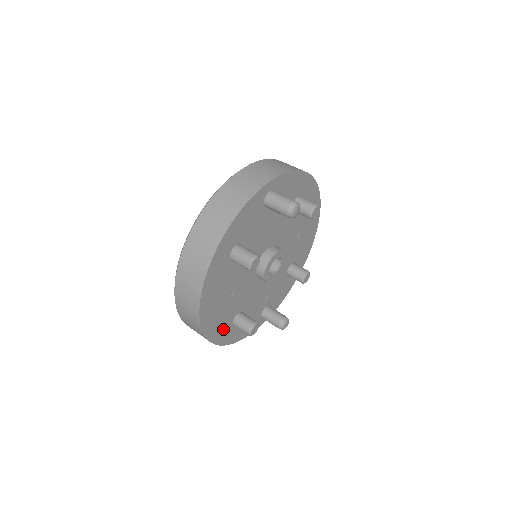
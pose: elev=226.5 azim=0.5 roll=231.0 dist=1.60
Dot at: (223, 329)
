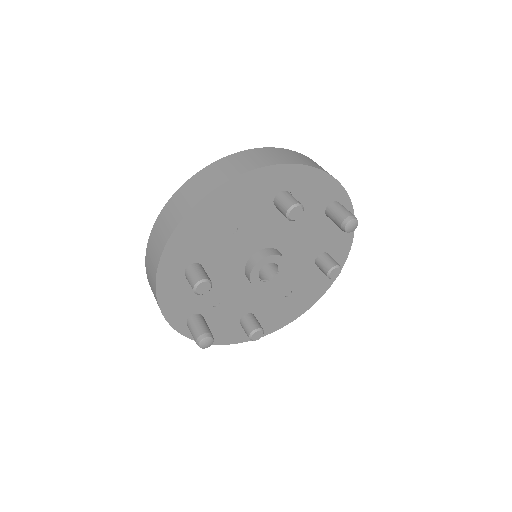
Dot at: (183, 253)
